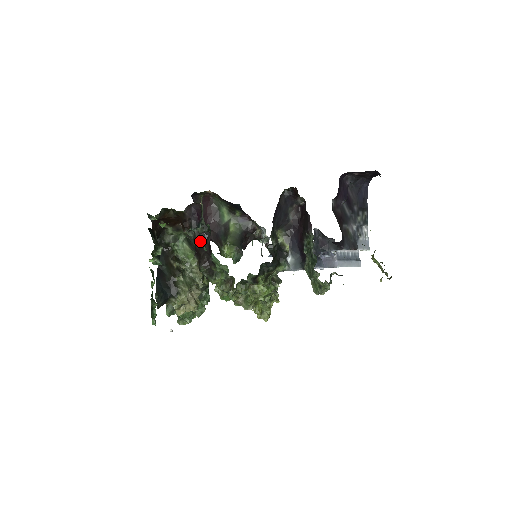
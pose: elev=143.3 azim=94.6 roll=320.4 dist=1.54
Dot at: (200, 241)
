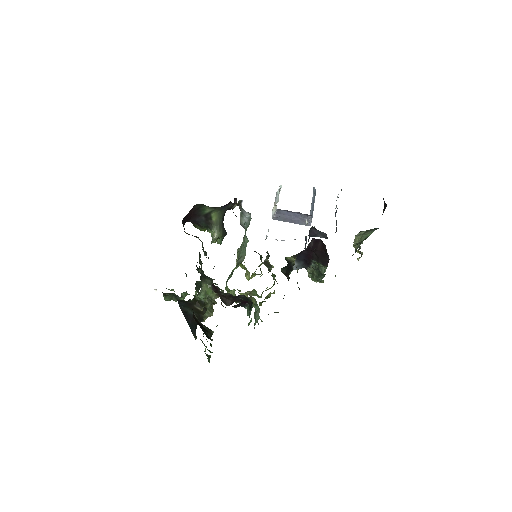
Dot at: occluded
